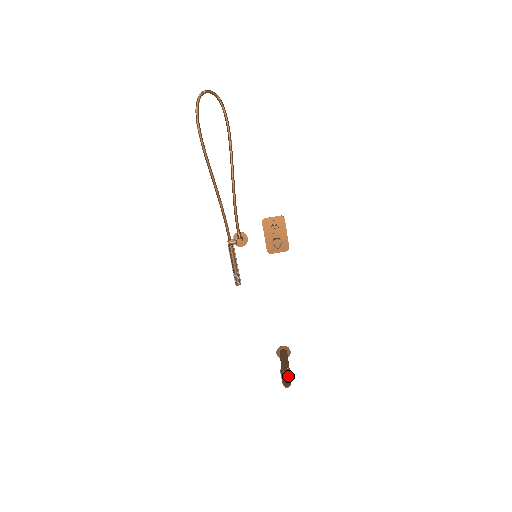
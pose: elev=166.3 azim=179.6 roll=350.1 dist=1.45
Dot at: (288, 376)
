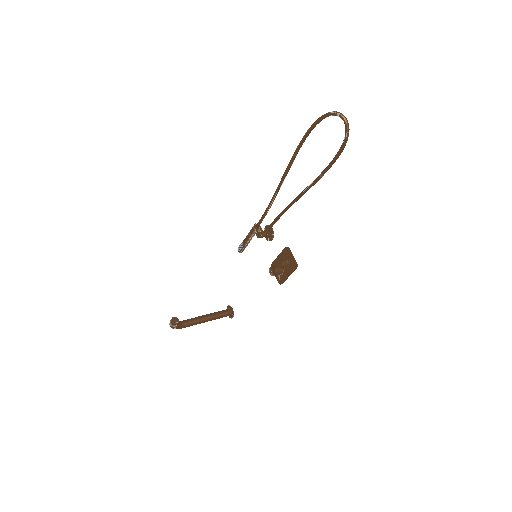
Dot at: (172, 325)
